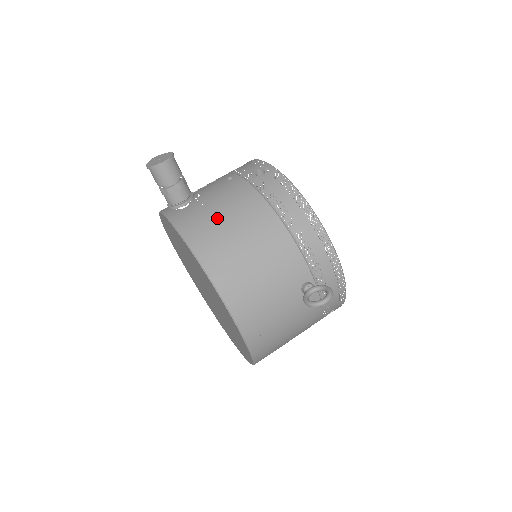
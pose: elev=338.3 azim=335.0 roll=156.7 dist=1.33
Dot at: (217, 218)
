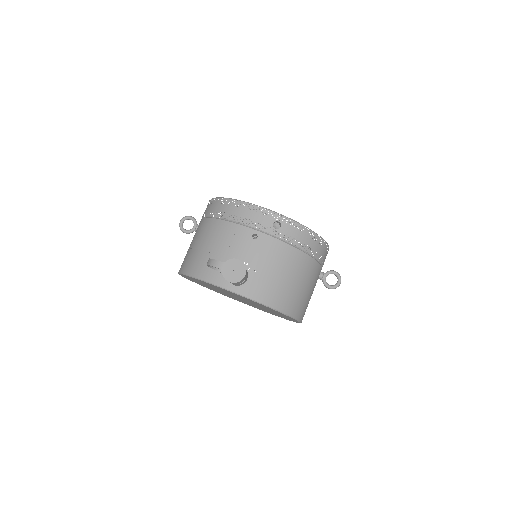
Dot at: (277, 279)
